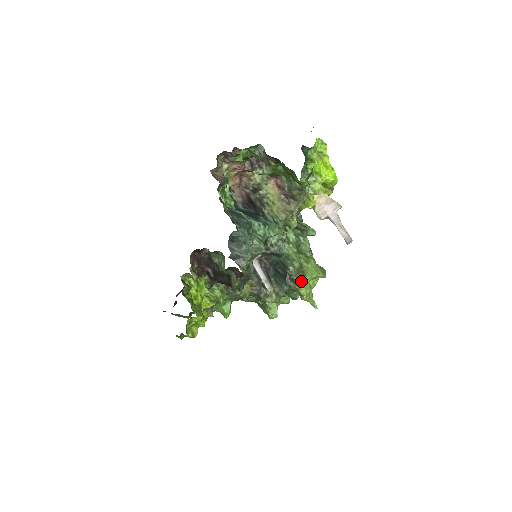
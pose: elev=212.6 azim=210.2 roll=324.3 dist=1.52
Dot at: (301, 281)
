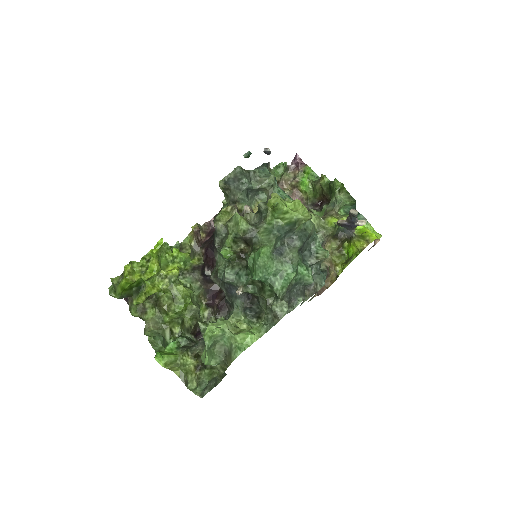
Dot at: occluded
